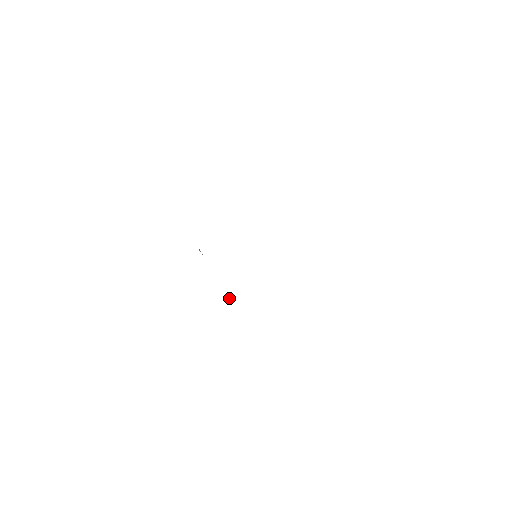
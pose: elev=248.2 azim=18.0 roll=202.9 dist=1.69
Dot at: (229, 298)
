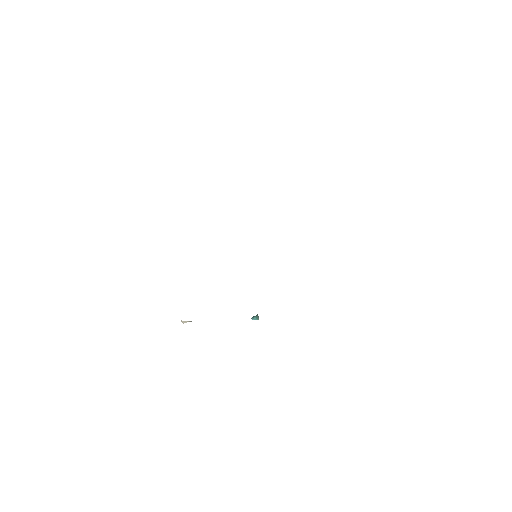
Dot at: (257, 315)
